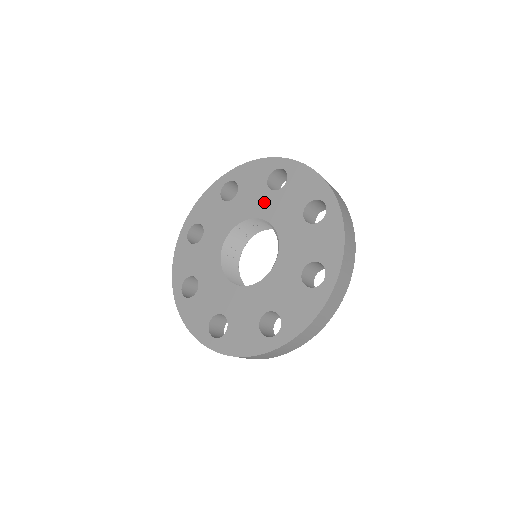
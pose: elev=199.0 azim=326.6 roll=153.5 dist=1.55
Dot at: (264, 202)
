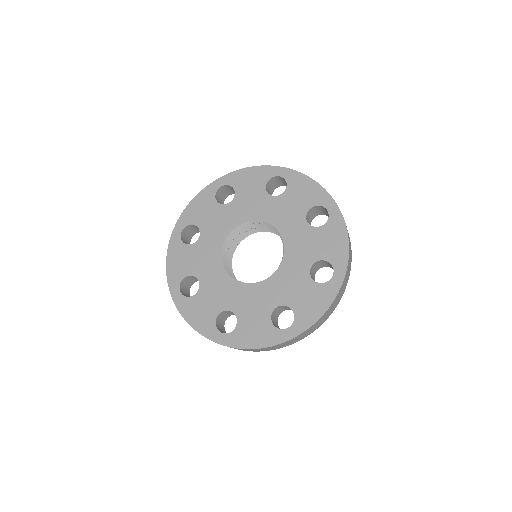
Dot at: (230, 214)
